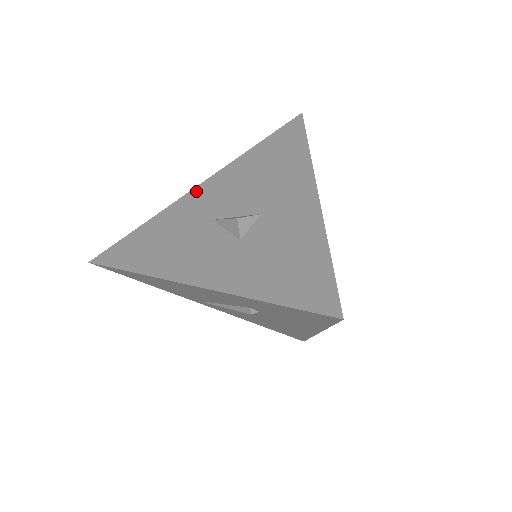
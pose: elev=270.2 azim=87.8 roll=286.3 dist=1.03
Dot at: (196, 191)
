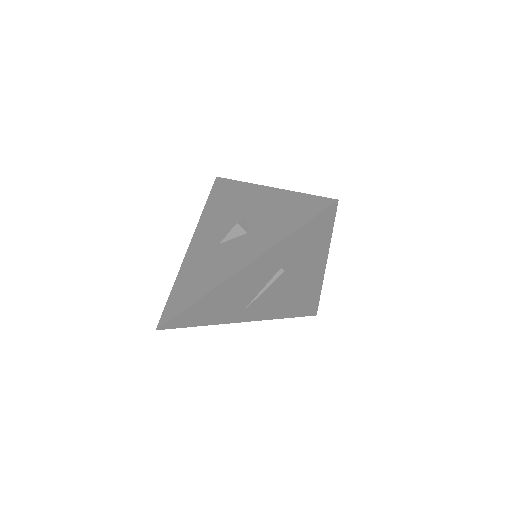
Dot at: (191, 247)
